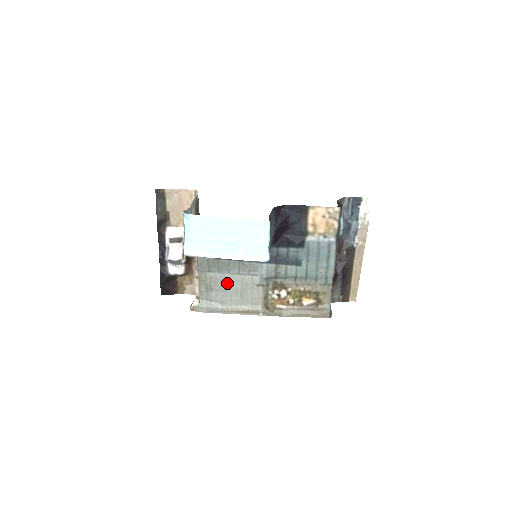
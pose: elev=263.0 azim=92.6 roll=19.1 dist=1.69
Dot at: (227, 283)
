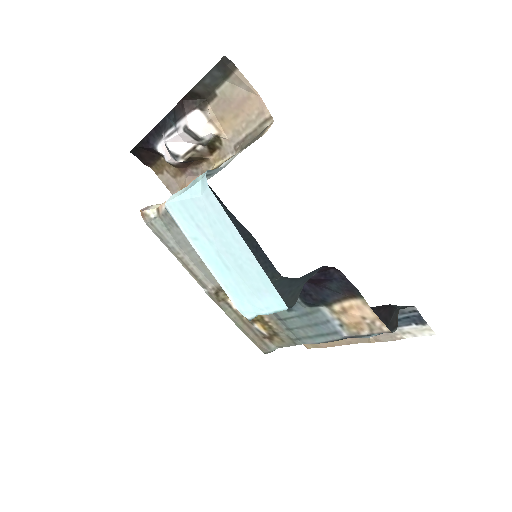
Dot at: occluded
